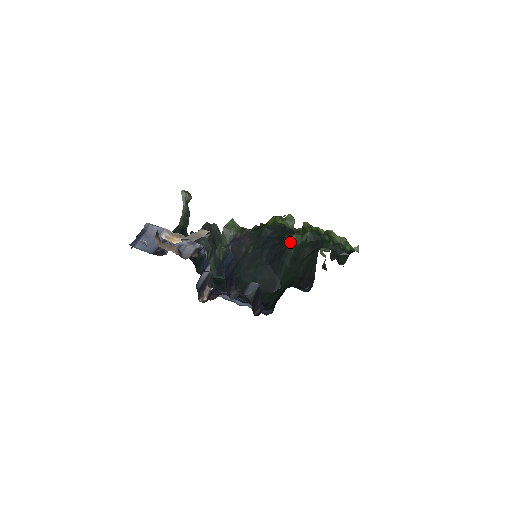
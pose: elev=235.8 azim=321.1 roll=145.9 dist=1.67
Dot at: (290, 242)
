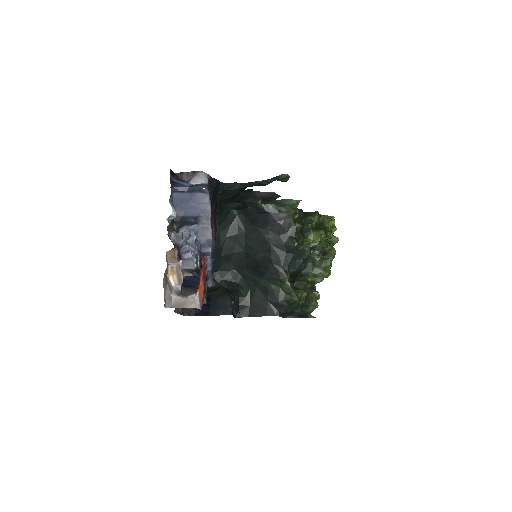
Dot at: (282, 283)
